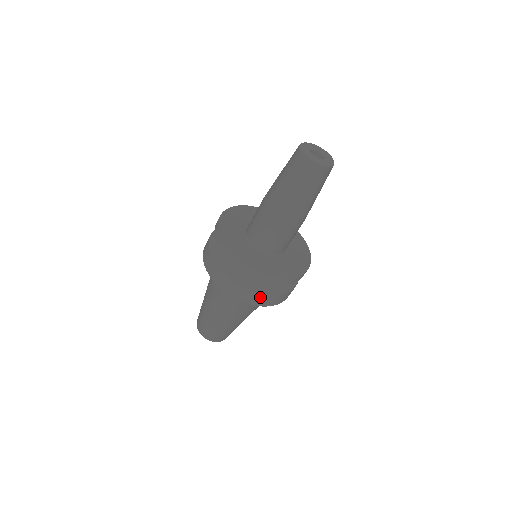
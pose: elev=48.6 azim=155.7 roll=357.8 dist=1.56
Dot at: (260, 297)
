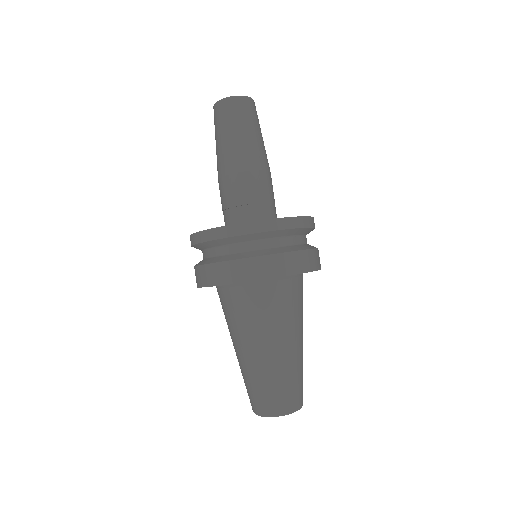
Dot at: (244, 265)
